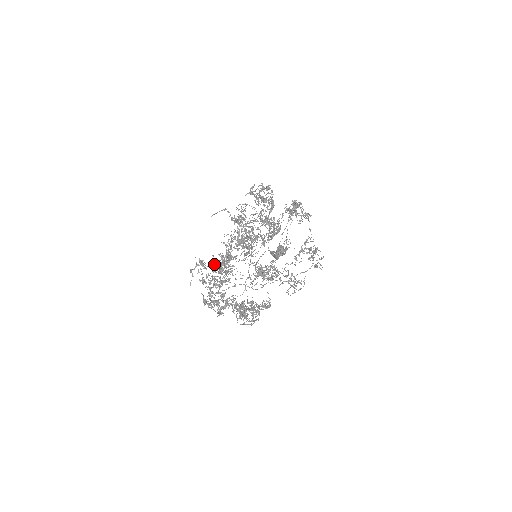
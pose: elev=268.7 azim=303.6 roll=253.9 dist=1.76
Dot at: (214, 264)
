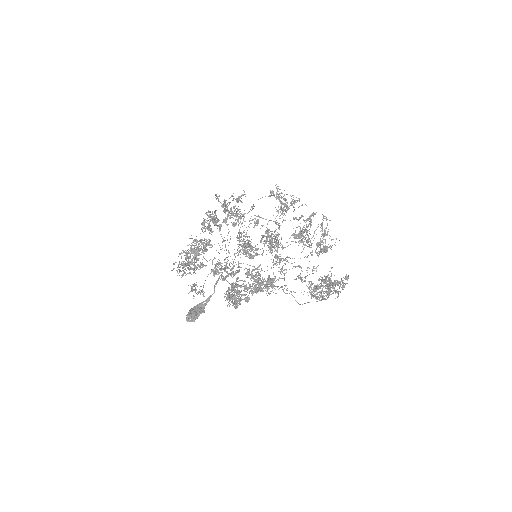
Dot at: (237, 215)
